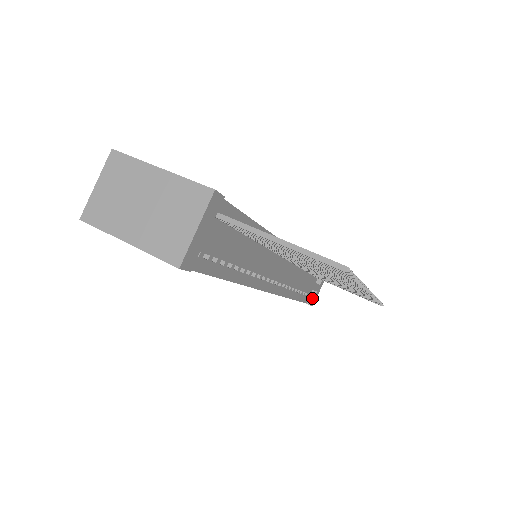
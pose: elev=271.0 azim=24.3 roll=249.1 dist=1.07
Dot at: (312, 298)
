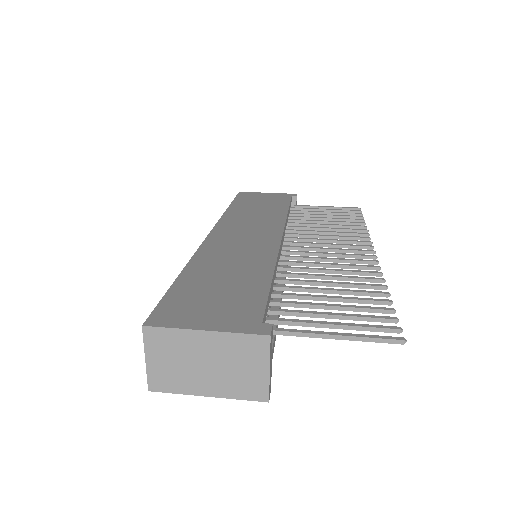
Dot at: occluded
